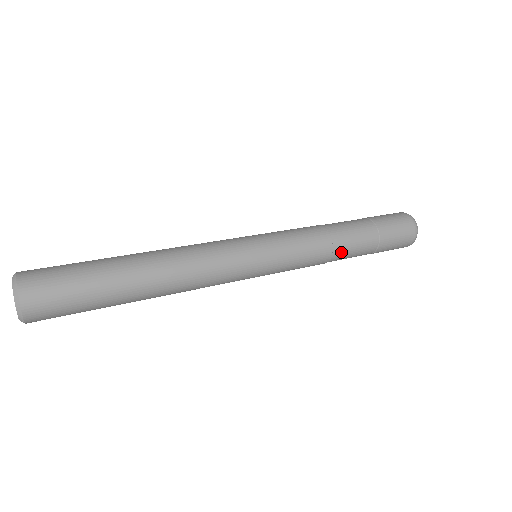
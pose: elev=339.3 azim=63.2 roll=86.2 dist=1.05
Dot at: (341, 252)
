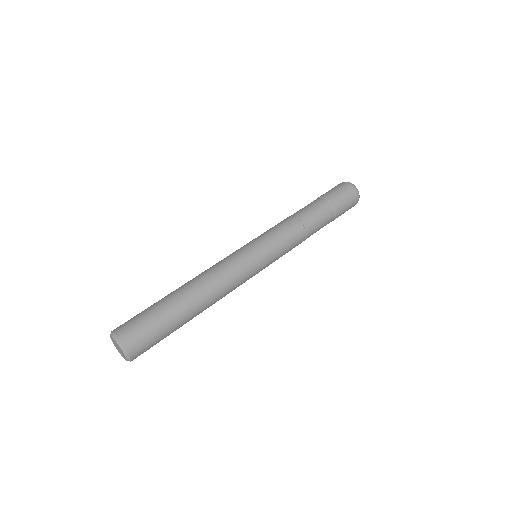
Dot at: occluded
